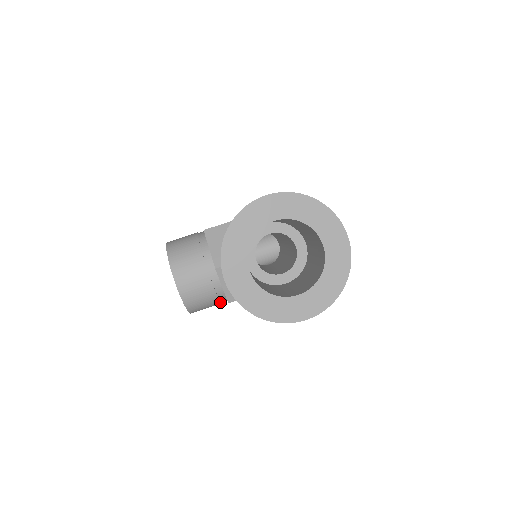
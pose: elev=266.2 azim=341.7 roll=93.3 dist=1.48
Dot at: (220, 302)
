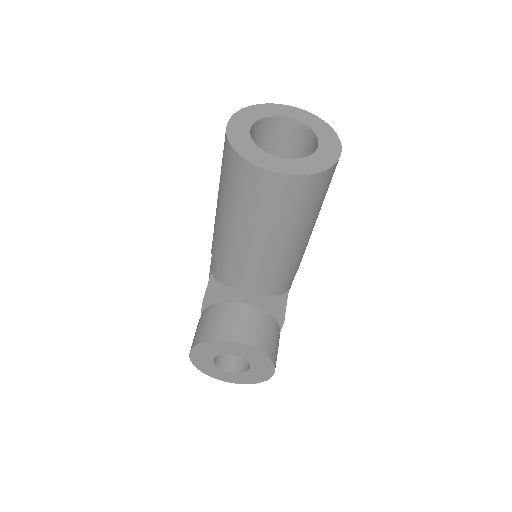
Dot at: (278, 333)
